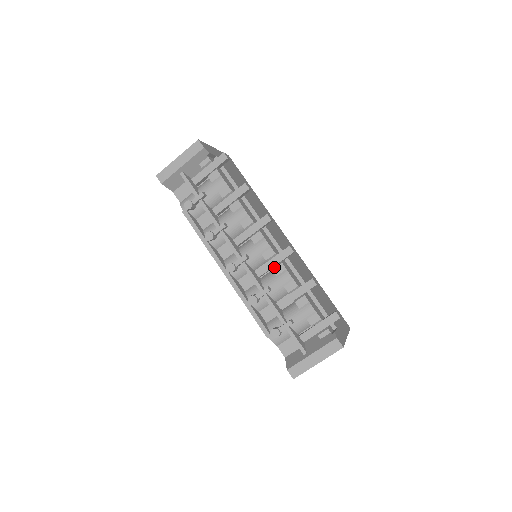
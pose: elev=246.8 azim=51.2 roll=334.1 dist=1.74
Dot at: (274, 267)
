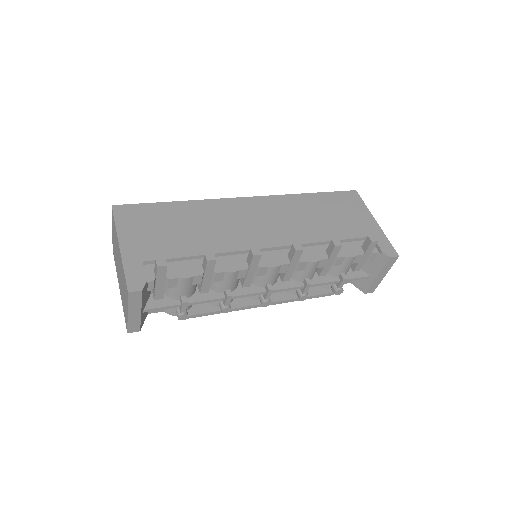
Dot at: (296, 269)
